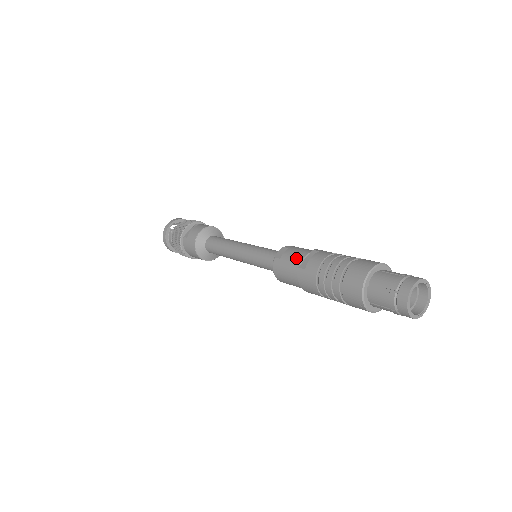
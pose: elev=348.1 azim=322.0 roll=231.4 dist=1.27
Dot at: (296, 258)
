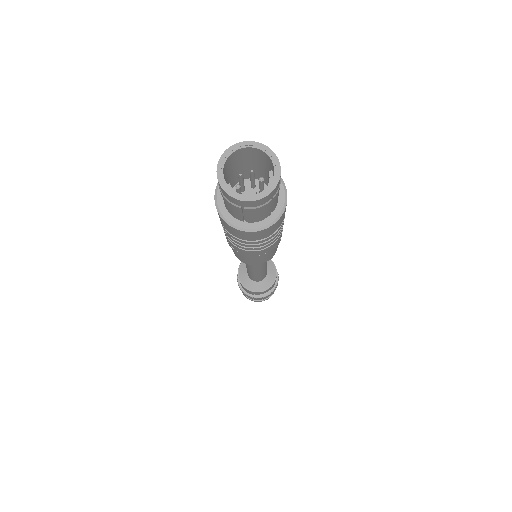
Dot at: occluded
